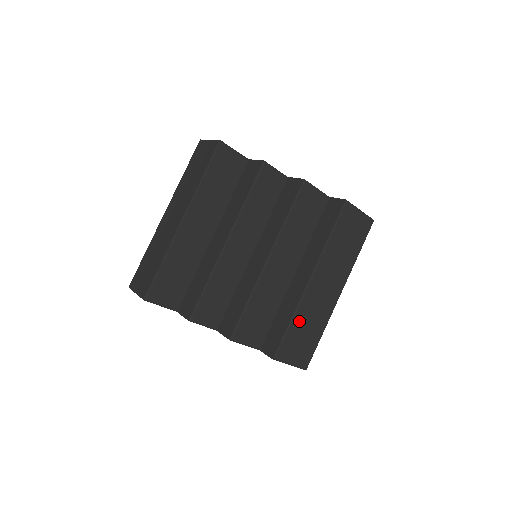
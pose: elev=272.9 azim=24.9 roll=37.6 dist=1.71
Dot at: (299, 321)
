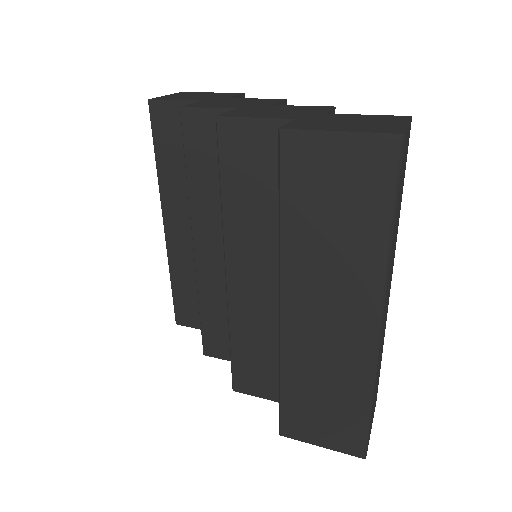
Dot at: (296, 380)
